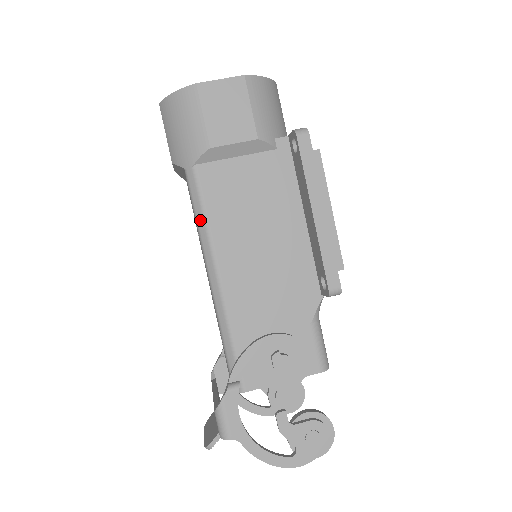
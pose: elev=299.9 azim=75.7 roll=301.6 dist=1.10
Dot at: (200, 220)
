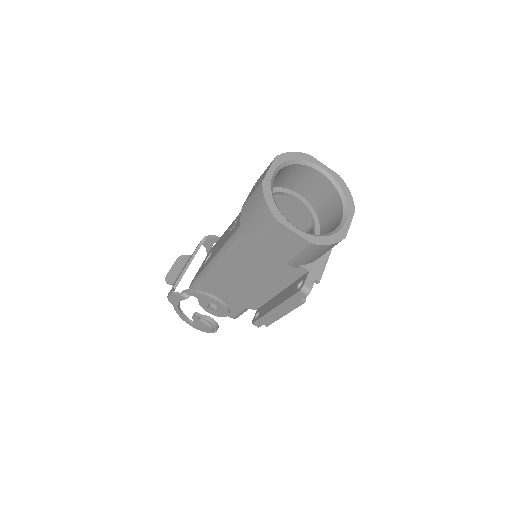
Dot at: (227, 247)
